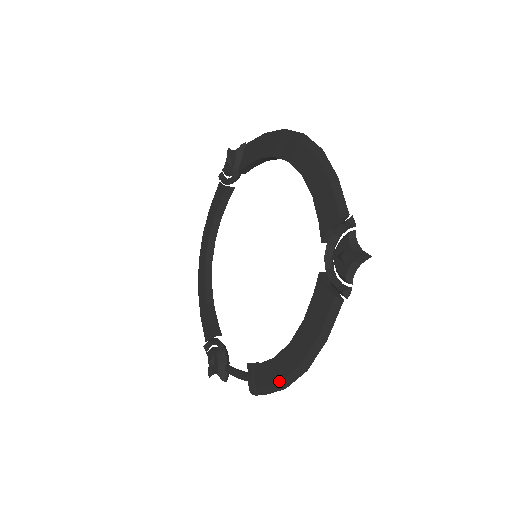
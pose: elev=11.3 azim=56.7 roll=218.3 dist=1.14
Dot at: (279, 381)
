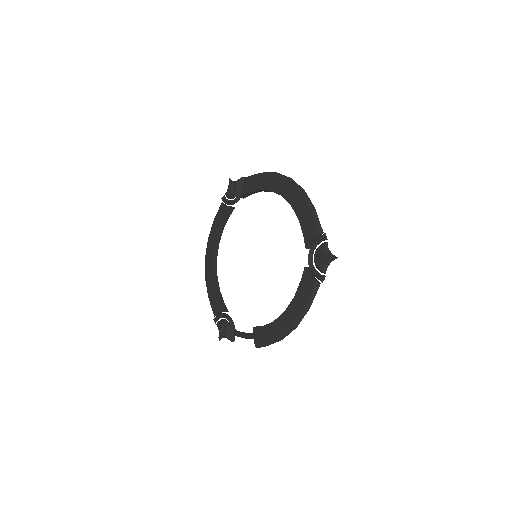
Dot at: (277, 336)
